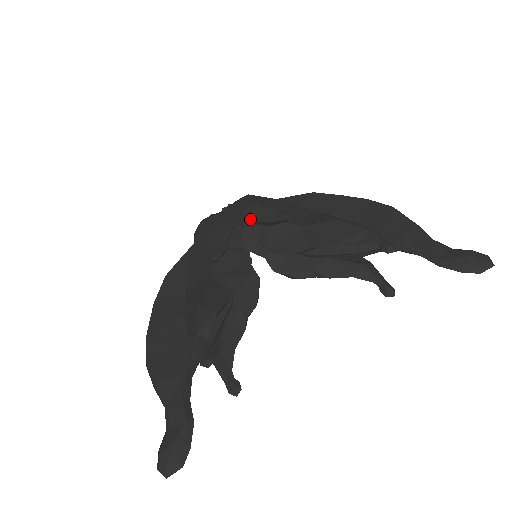
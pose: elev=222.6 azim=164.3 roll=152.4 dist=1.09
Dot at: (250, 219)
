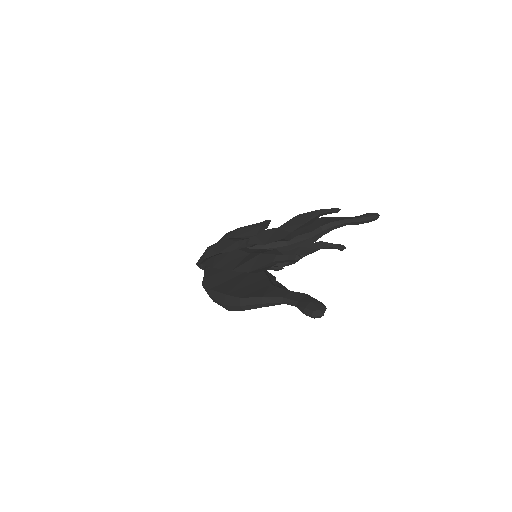
Dot at: (245, 232)
